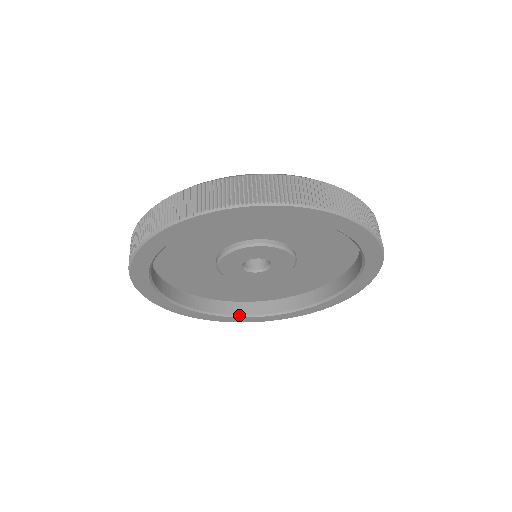
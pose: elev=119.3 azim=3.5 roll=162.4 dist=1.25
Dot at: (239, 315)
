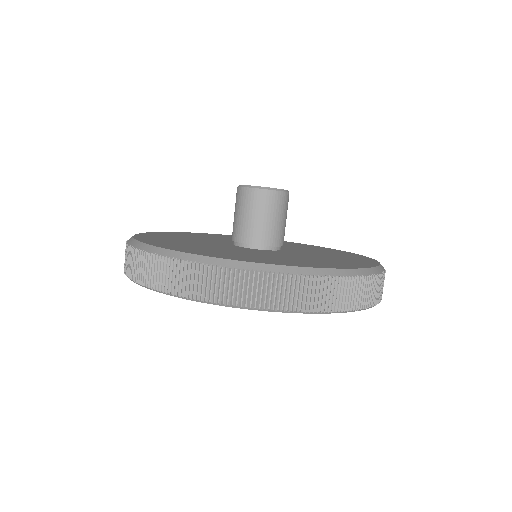
Dot at: occluded
